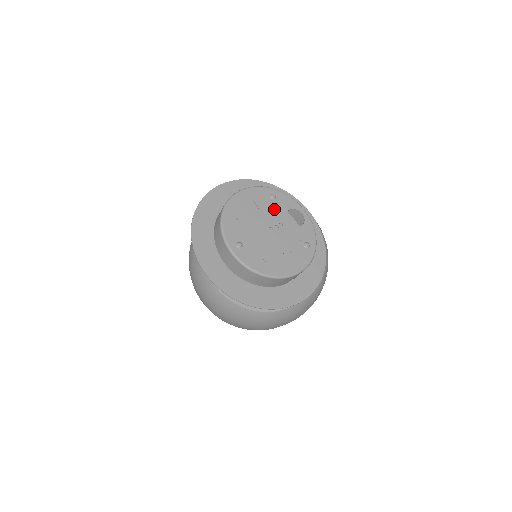
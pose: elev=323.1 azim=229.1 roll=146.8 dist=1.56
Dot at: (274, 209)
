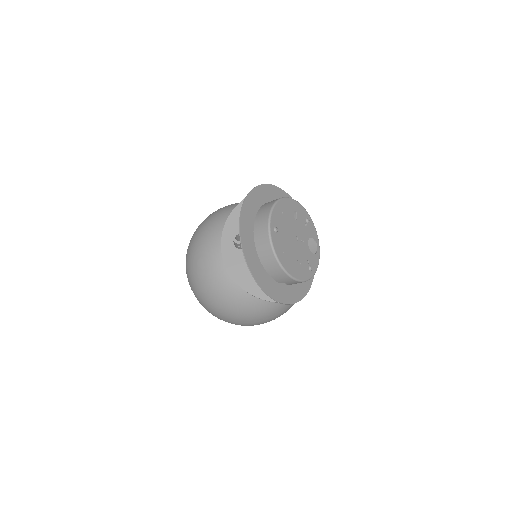
Dot at: (305, 229)
